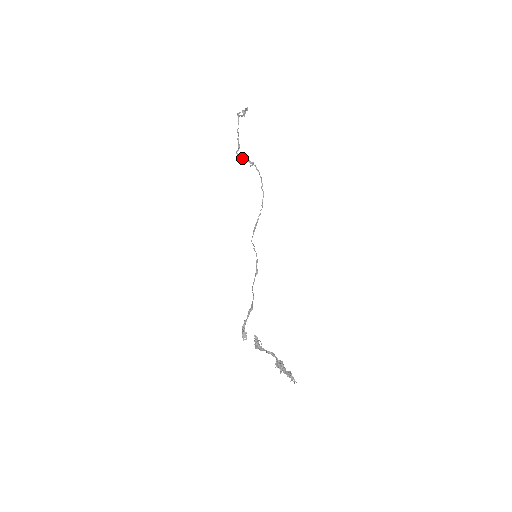
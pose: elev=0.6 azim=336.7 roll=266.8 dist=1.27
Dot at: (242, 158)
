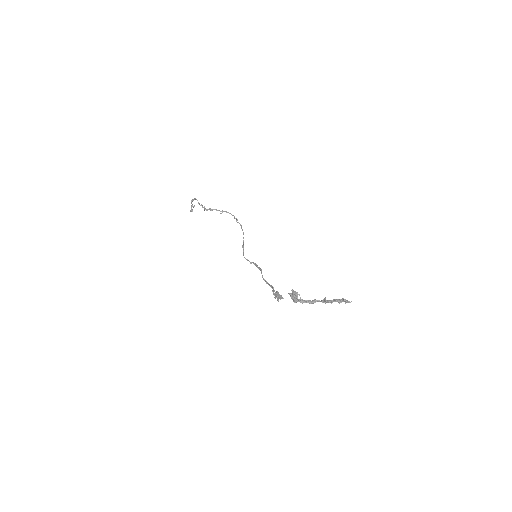
Dot at: (211, 210)
